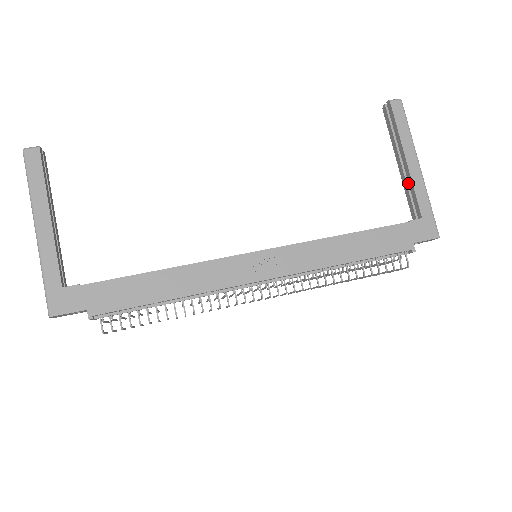
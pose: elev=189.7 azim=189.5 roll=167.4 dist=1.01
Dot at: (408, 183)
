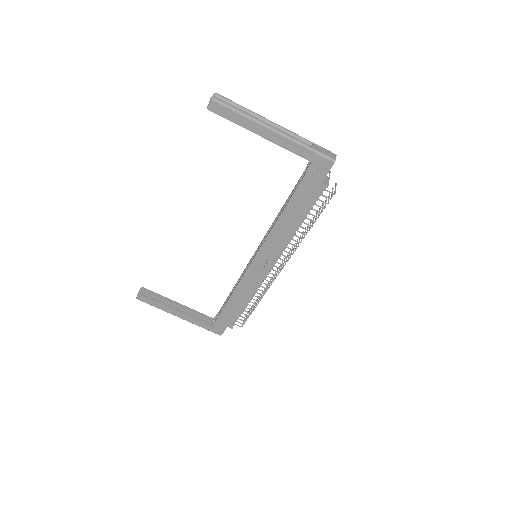
Dot at: occluded
